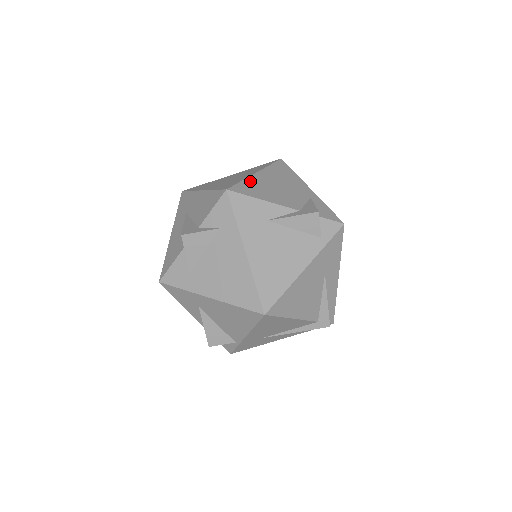
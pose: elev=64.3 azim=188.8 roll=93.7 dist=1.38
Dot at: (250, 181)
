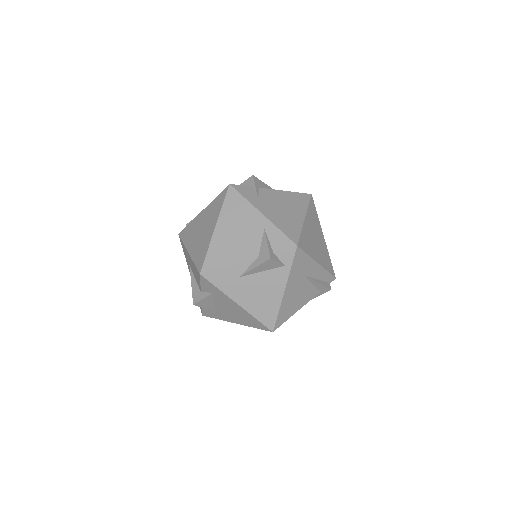
Dot at: (213, 247)
